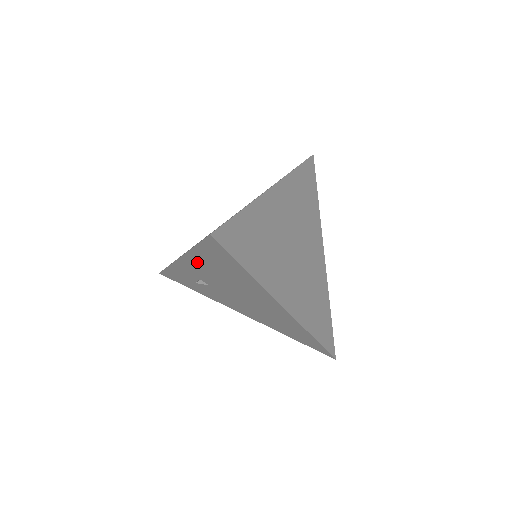
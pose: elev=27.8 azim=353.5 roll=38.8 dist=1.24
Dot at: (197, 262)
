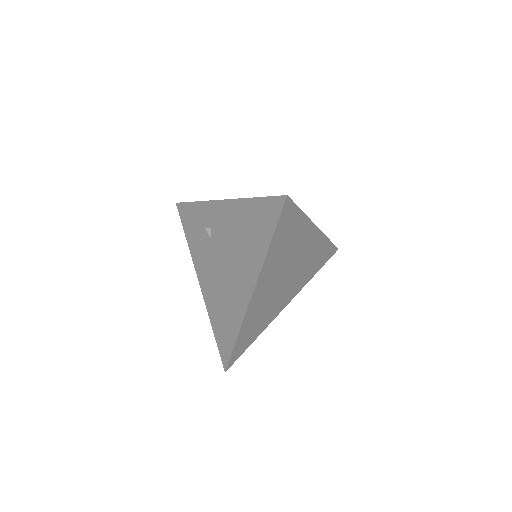
Dot at: (235, 212)
